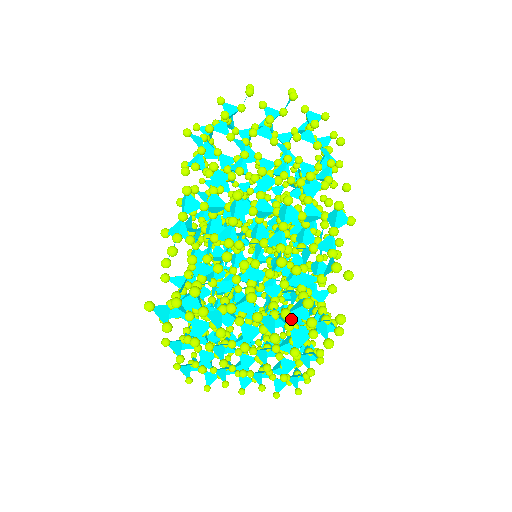
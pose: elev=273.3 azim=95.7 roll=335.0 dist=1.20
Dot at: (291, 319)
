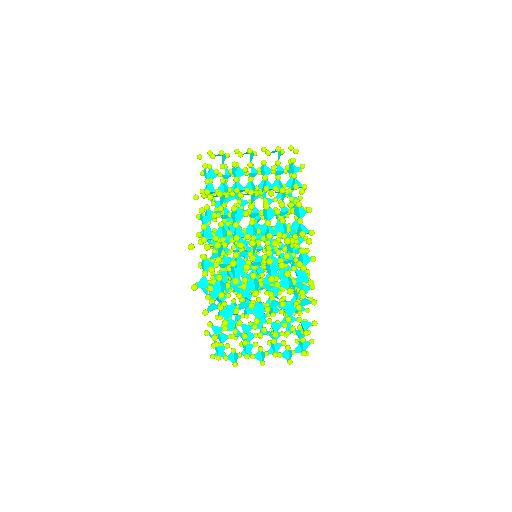
Dot at: occluded
